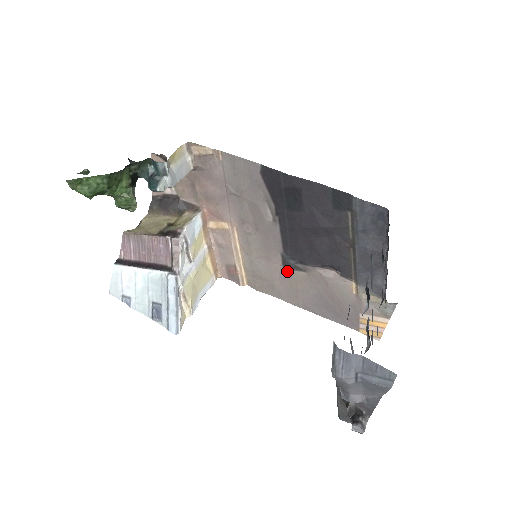
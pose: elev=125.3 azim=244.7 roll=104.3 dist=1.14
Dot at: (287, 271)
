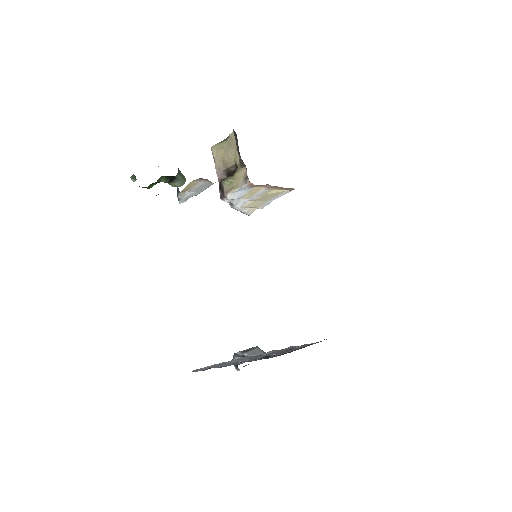
Dot at: occluded
